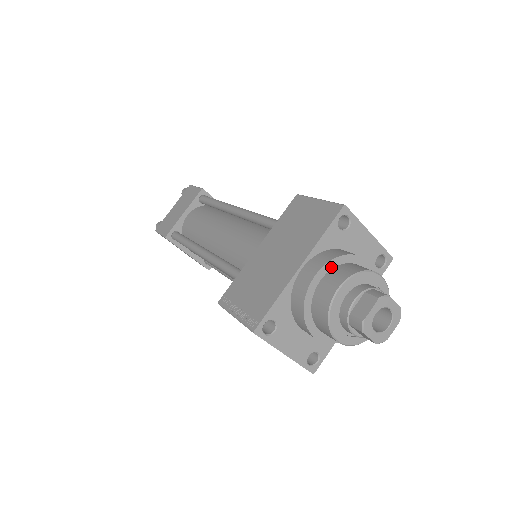
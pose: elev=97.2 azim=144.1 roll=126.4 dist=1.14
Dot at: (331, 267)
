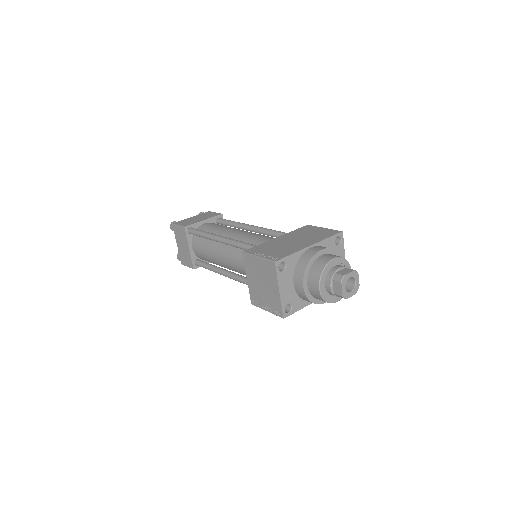
Dot at: (329, 252)
